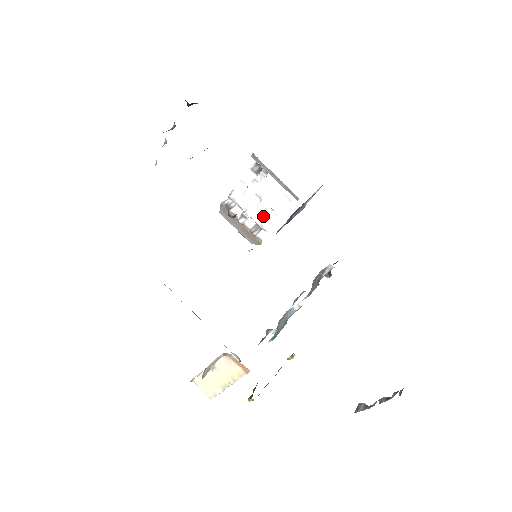
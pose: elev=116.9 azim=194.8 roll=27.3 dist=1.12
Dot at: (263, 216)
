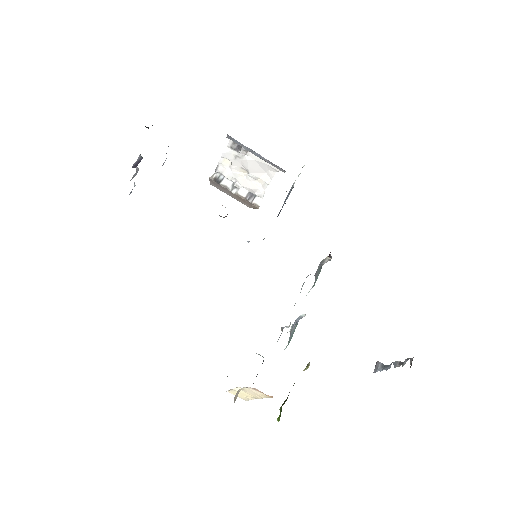
Dot at: (254, 186)
